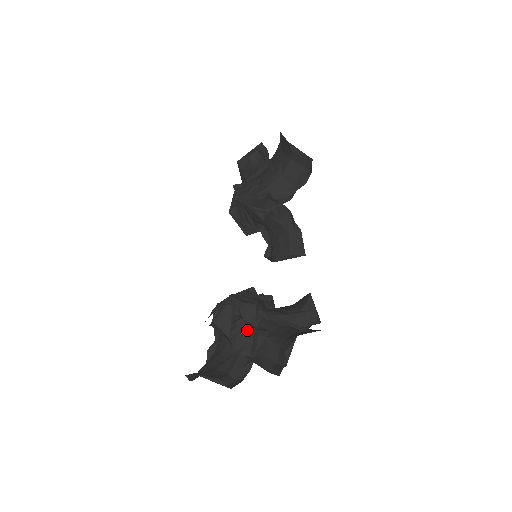
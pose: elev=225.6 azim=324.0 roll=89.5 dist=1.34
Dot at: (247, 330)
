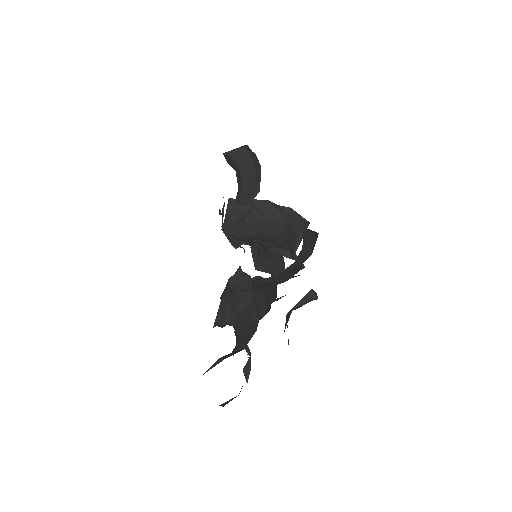
Dot at: (245, 300)
